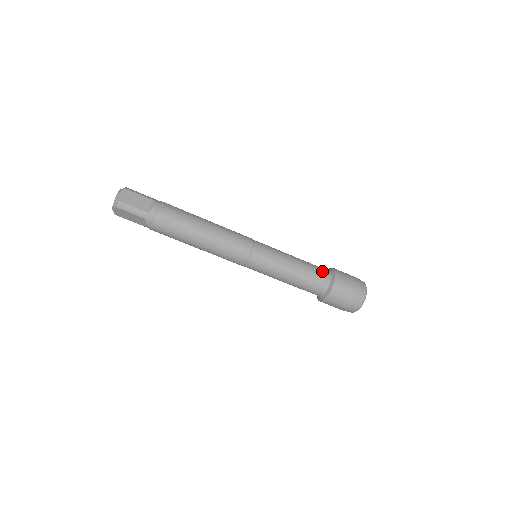
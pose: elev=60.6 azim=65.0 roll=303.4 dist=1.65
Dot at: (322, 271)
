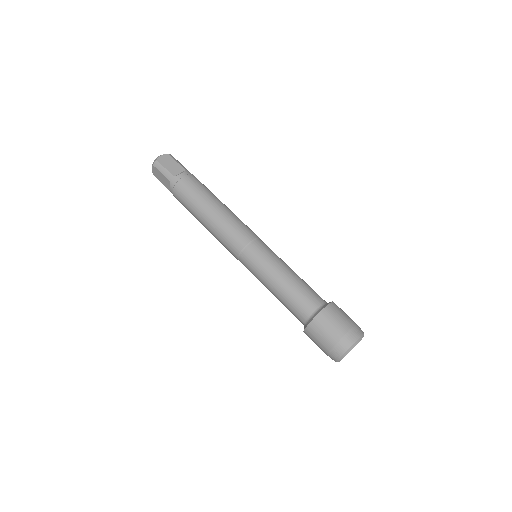
Dot at: occluded
